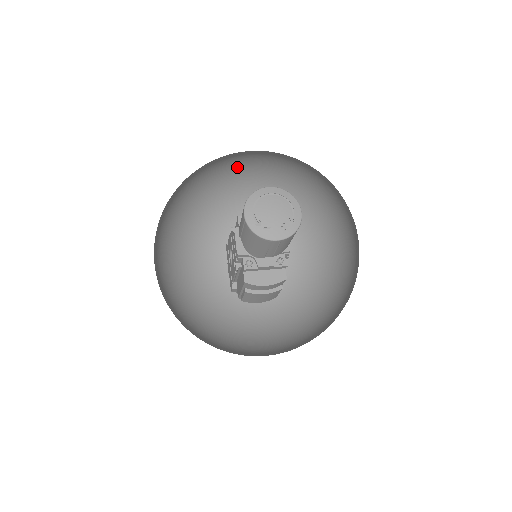
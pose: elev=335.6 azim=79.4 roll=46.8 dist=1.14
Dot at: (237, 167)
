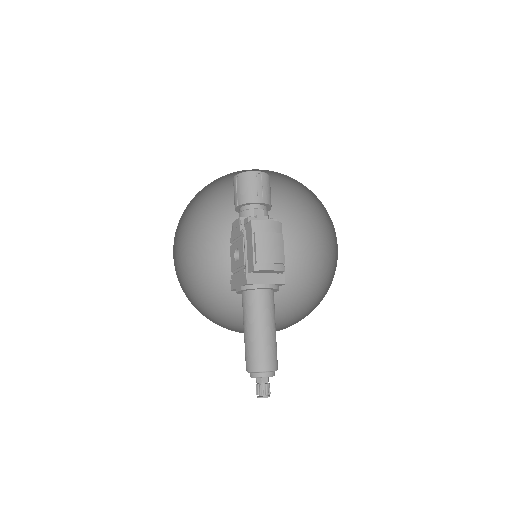
Dot at: (222, 269)
